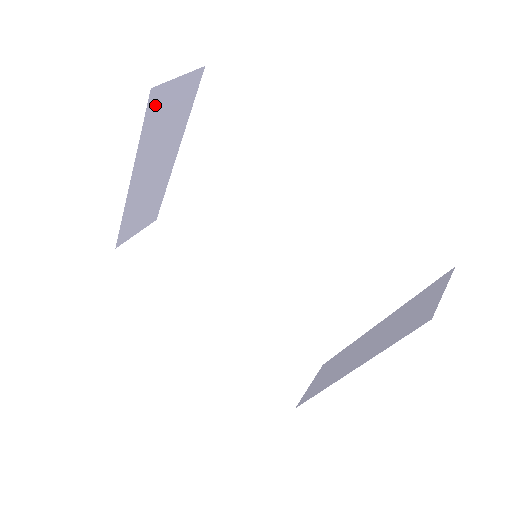
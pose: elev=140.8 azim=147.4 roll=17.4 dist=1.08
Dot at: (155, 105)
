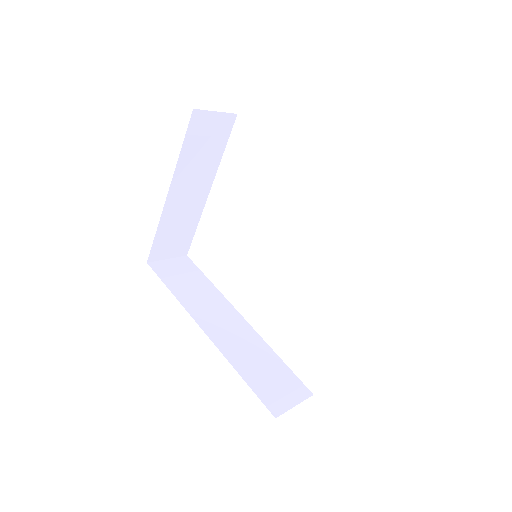
Dot at: (195, 126)
